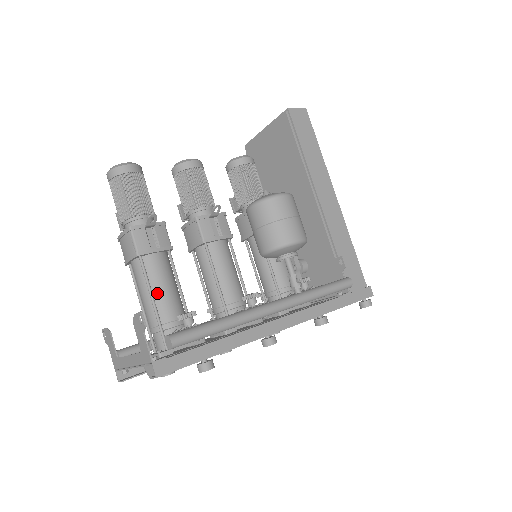
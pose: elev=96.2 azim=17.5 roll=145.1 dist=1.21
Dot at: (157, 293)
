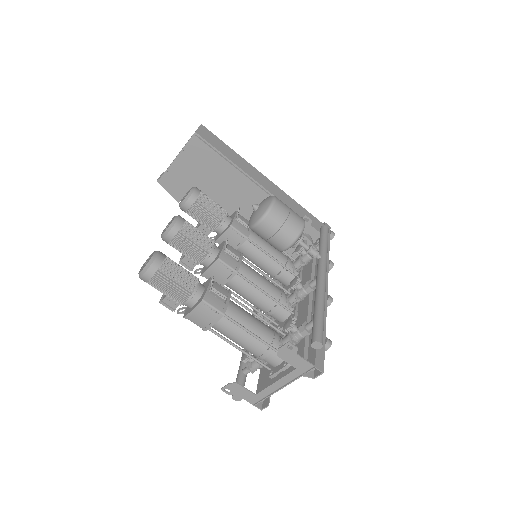
Dot at: (252, 329)
